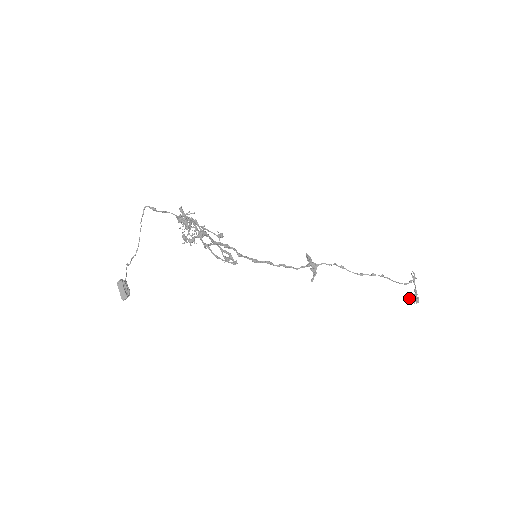
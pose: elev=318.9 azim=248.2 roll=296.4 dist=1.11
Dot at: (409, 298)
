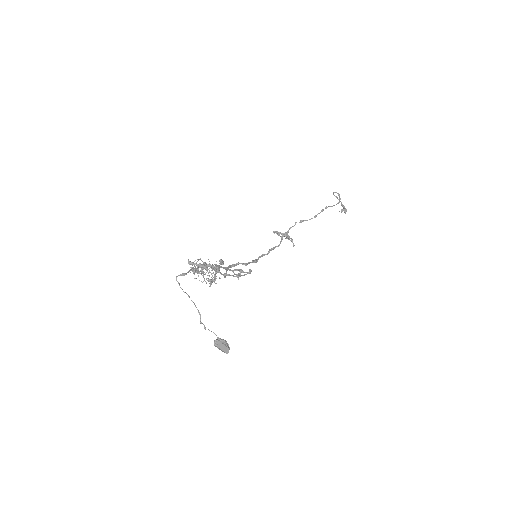
Dot at: occluded
